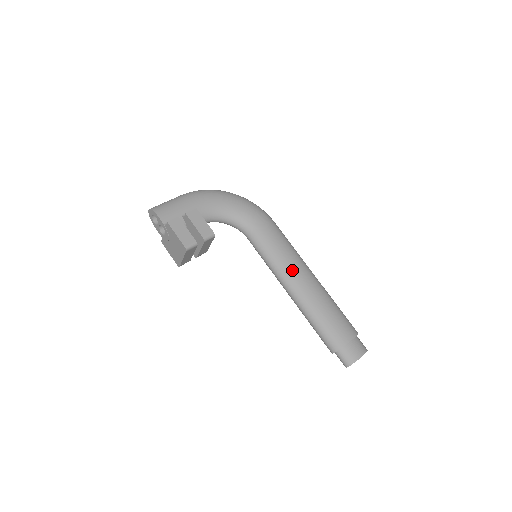
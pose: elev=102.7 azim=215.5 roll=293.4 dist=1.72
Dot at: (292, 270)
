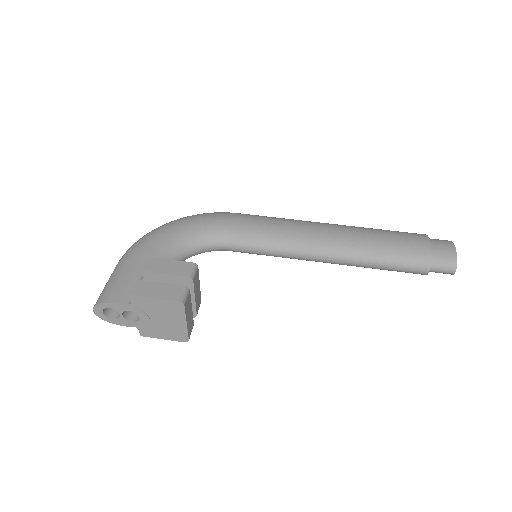
Dot at: (305, 234)
